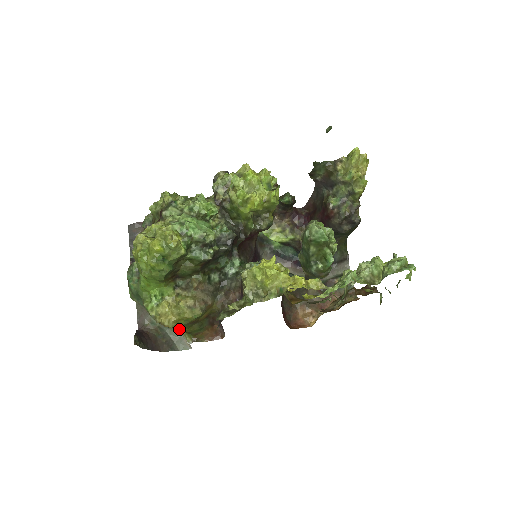
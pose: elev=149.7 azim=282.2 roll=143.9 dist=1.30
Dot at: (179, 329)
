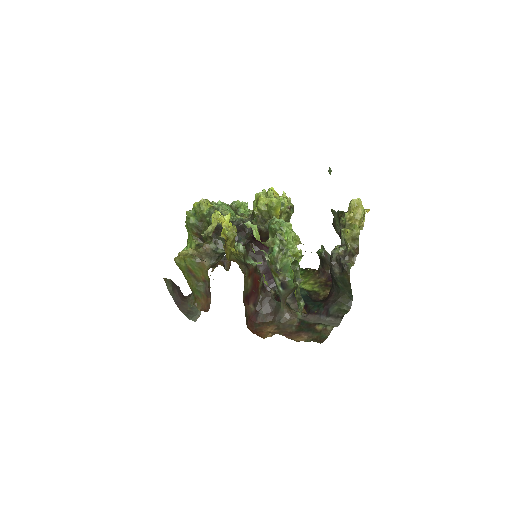
Dot at: occluded
